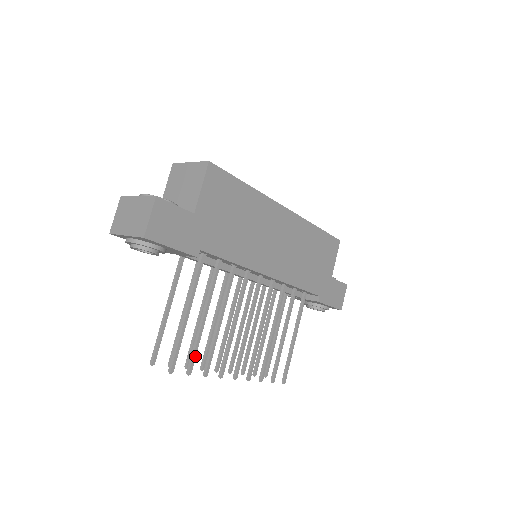
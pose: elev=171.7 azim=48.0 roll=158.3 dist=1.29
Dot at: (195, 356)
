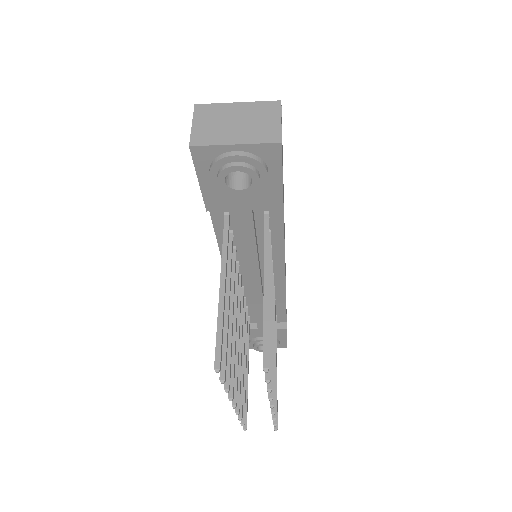
Dot at: (270, 354)
